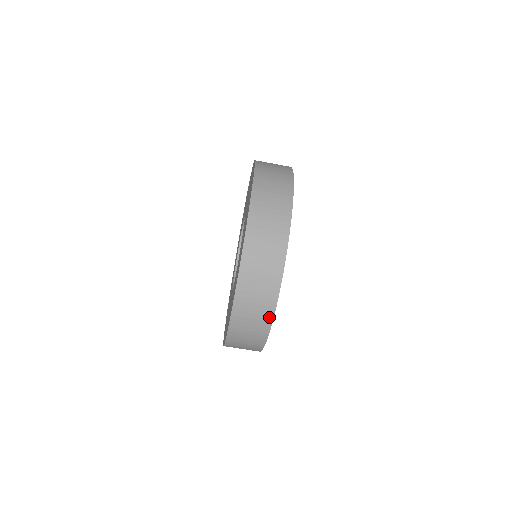
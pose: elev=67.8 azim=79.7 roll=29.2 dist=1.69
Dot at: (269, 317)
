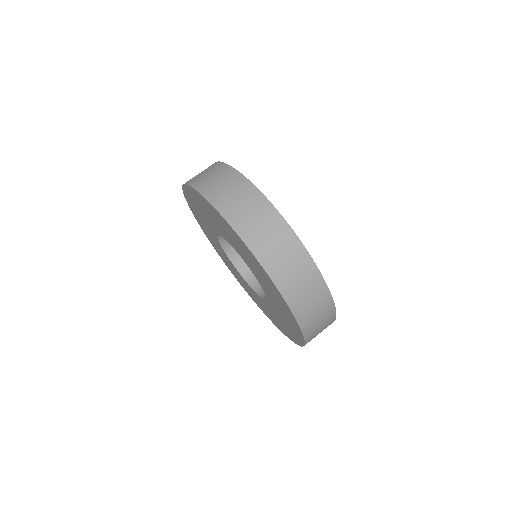
Dot at: (281, 222)
